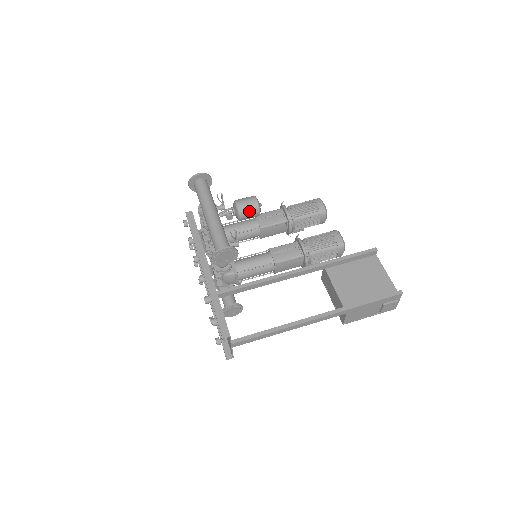
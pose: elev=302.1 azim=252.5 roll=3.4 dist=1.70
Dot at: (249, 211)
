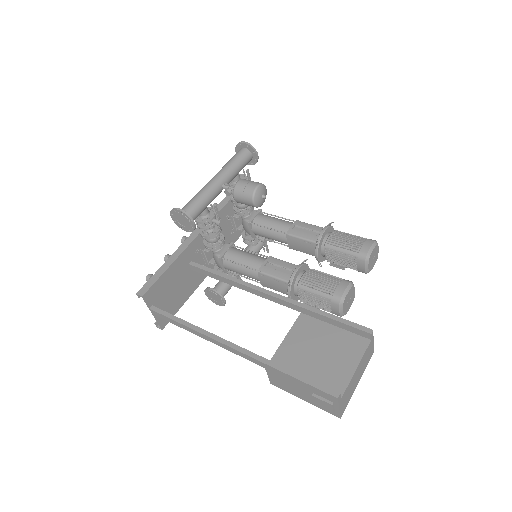
Dot at: (243, 194)
